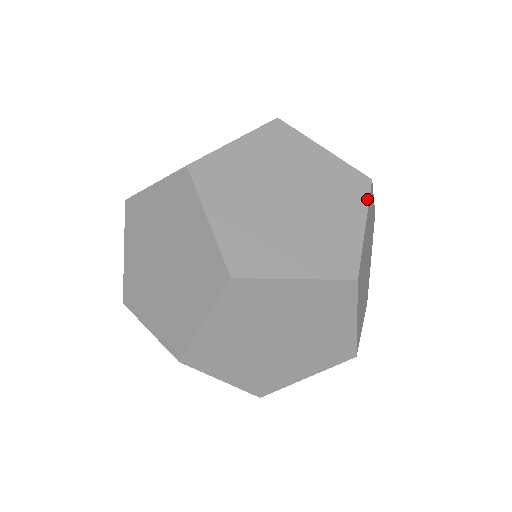
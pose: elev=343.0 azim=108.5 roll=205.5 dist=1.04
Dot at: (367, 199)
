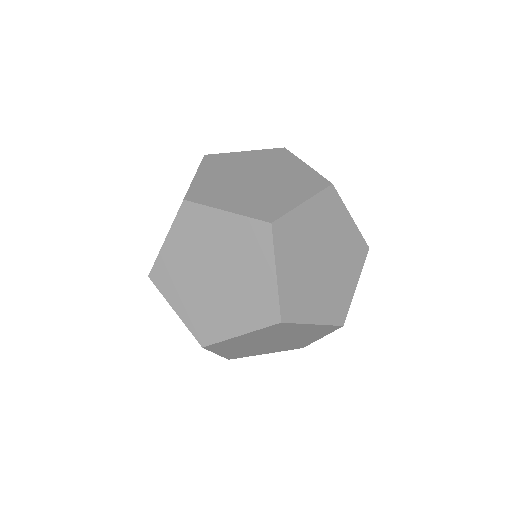
Dot at: (272, 246)
